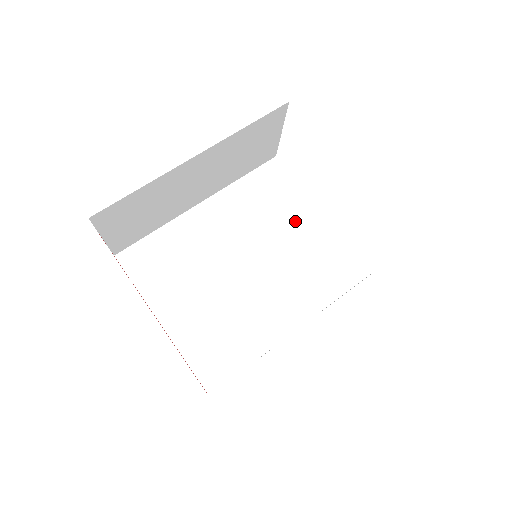
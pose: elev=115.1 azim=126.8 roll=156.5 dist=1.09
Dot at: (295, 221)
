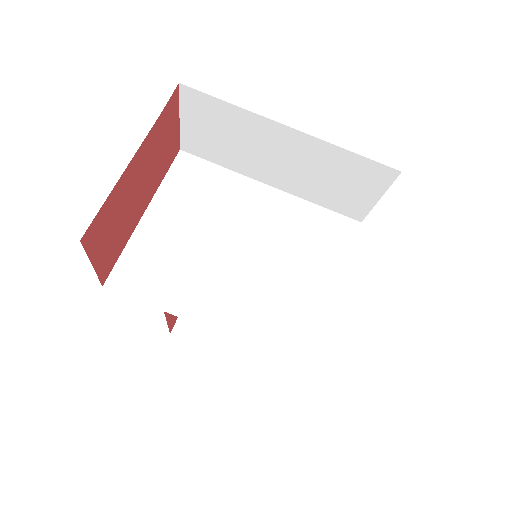
Dot at: (313, 272)
